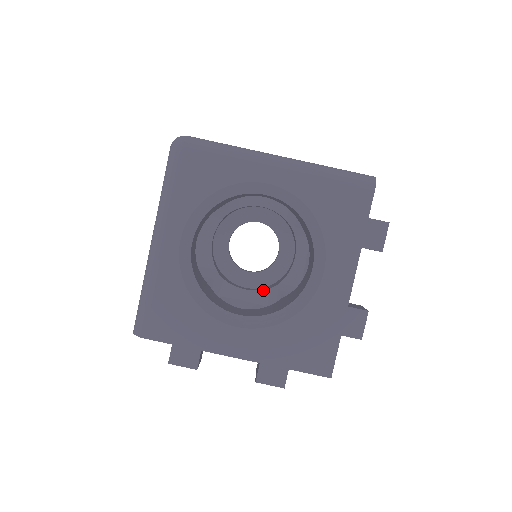
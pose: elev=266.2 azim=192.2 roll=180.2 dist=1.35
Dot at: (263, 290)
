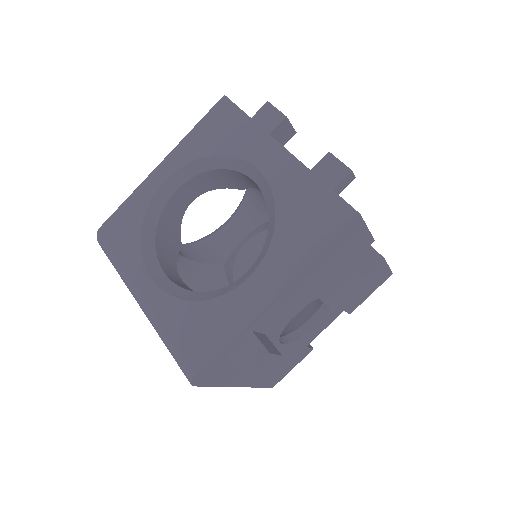
Dot at: occluded
